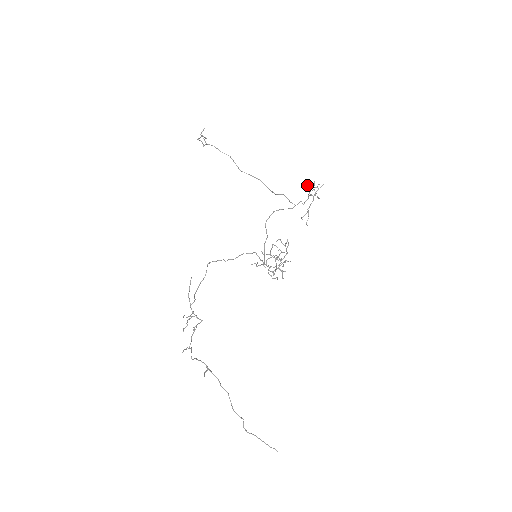
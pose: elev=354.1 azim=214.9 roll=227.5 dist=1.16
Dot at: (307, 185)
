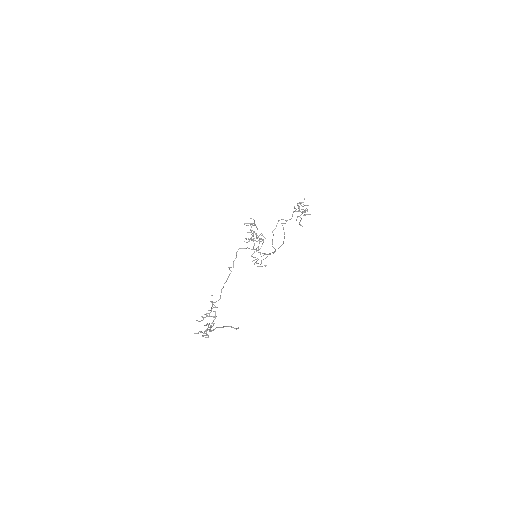
Dot at: occluded
